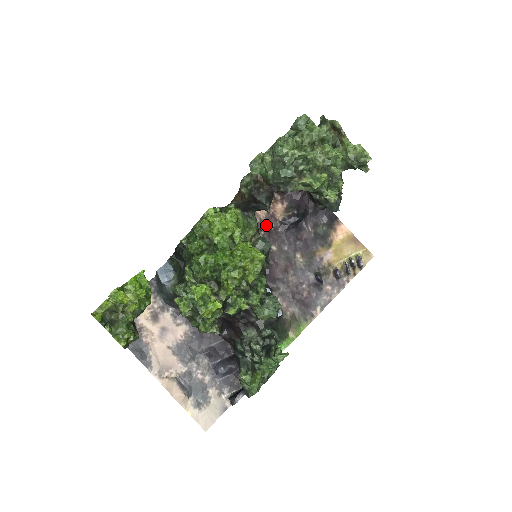
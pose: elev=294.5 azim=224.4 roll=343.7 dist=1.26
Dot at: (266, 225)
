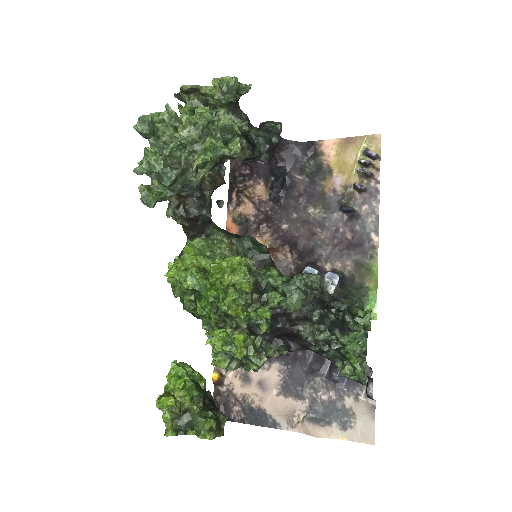
Dot at: (262, 215)
